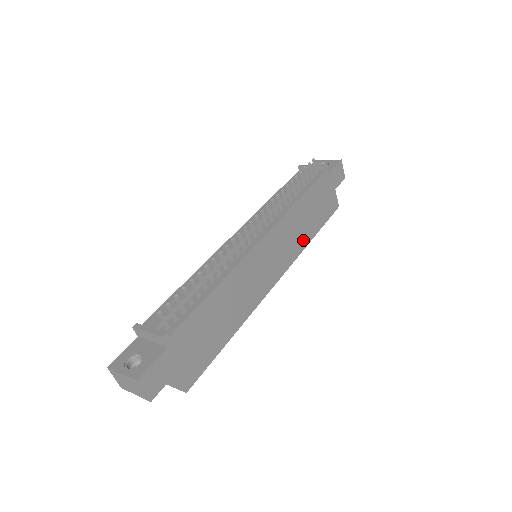
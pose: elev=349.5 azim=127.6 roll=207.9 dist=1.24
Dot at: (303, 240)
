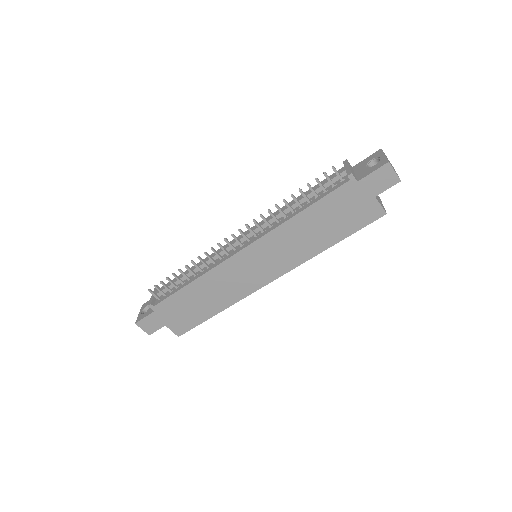
Dot at: (310, 249)
